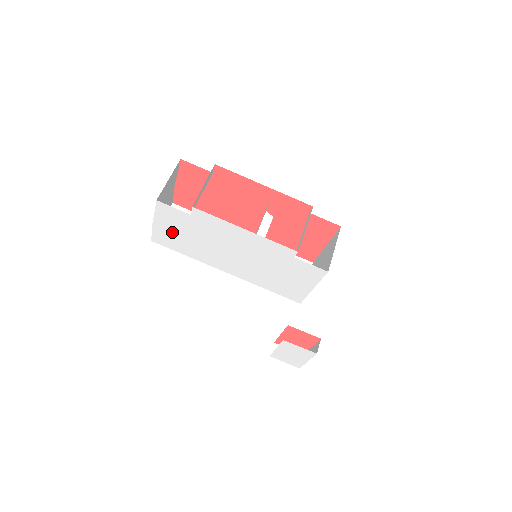
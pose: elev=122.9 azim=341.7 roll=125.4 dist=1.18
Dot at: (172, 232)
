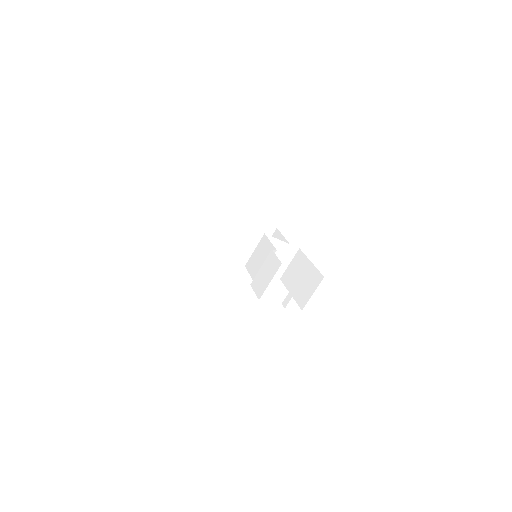
Dot at: occluded
